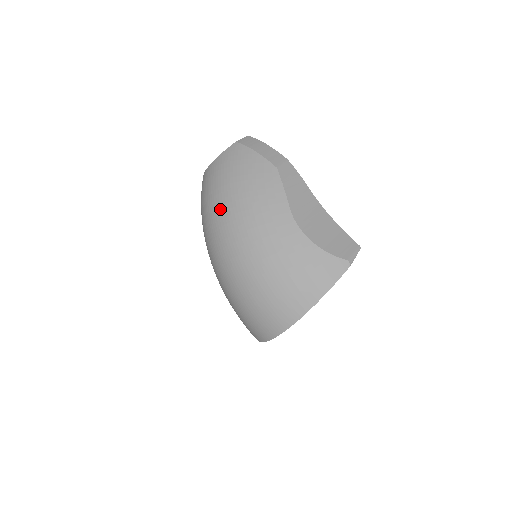
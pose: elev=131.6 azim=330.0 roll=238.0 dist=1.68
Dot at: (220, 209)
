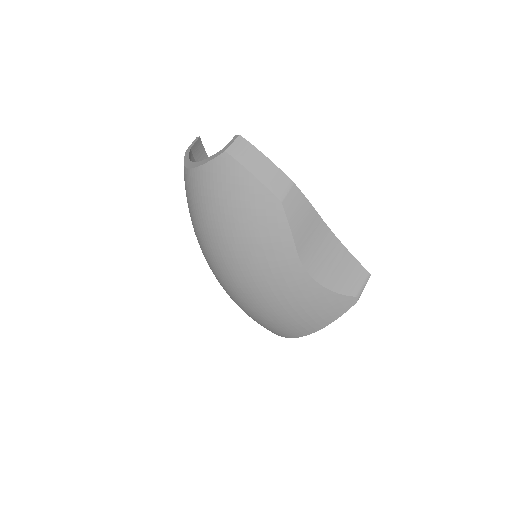
Dot at: (215, 239)
